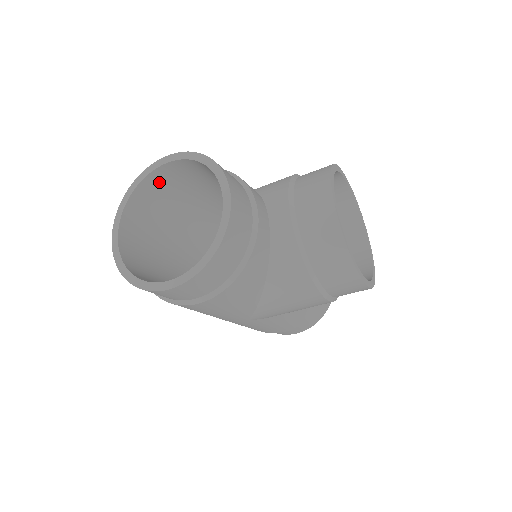
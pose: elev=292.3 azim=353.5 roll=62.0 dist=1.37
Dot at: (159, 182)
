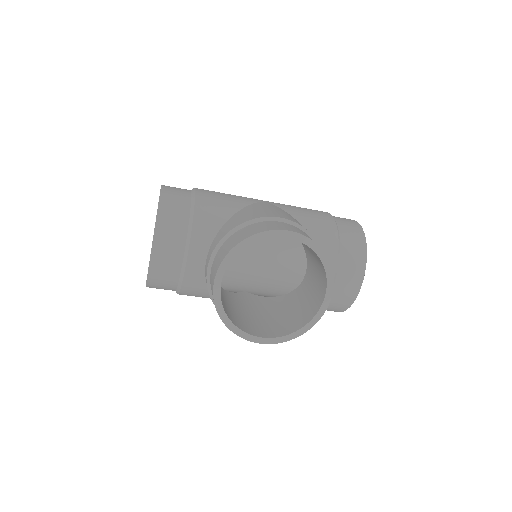
Dot at: occluded
